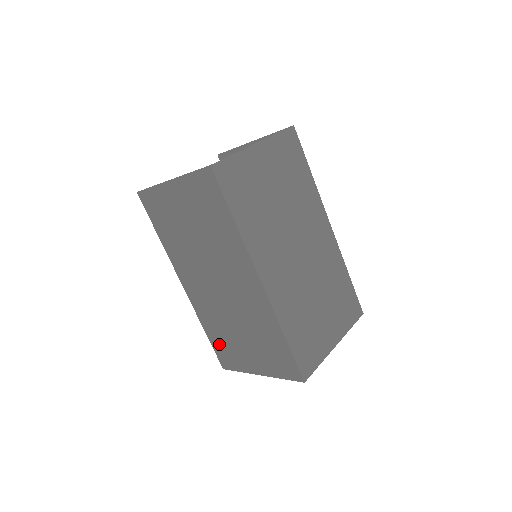
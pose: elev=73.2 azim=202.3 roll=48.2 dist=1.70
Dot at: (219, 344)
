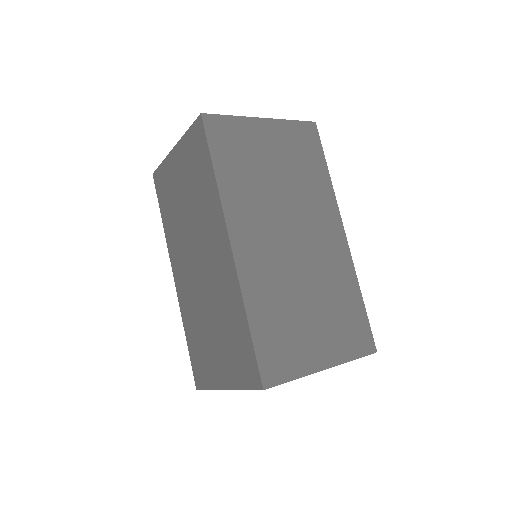
Dot at: (195, 351)
